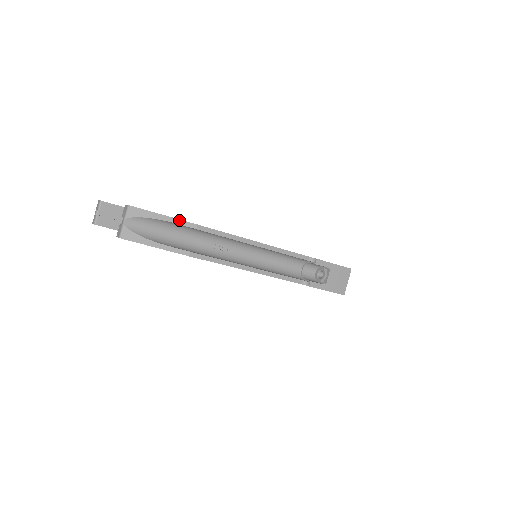
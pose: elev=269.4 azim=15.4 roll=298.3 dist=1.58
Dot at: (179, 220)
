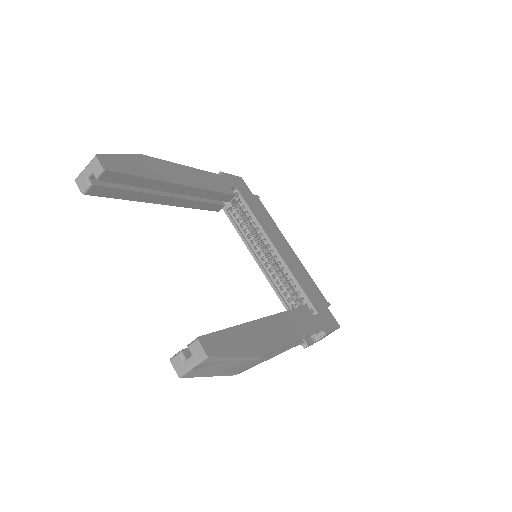
Dot at: (249, 357)
